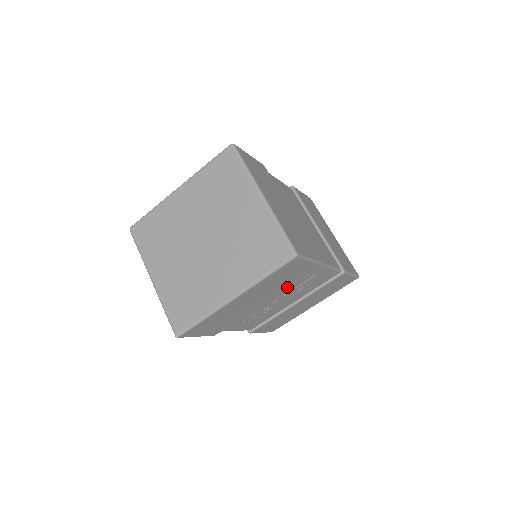
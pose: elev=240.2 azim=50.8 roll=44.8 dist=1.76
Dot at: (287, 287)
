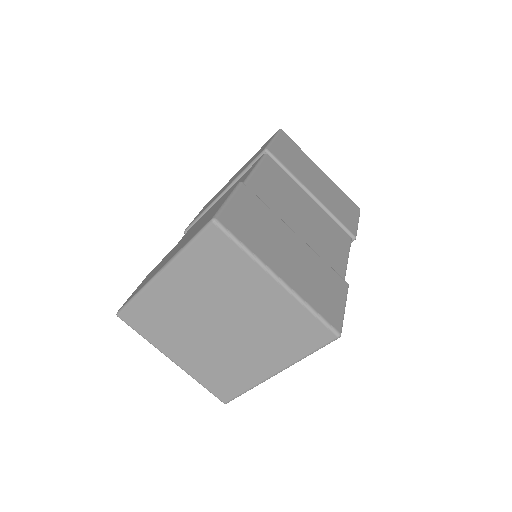
Dot at: occluded
